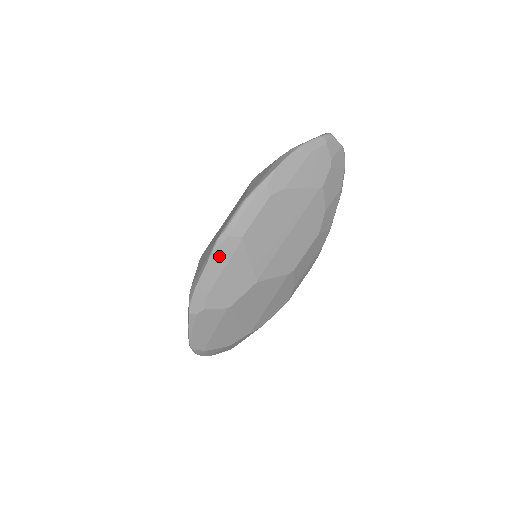
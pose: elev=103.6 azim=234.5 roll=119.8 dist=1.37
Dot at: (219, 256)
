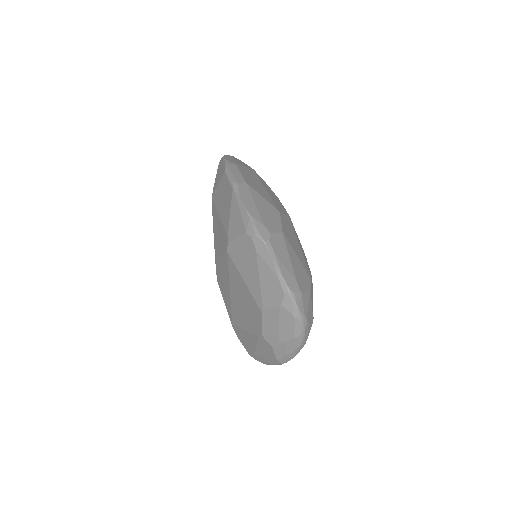
Dot at: (244, 195)
